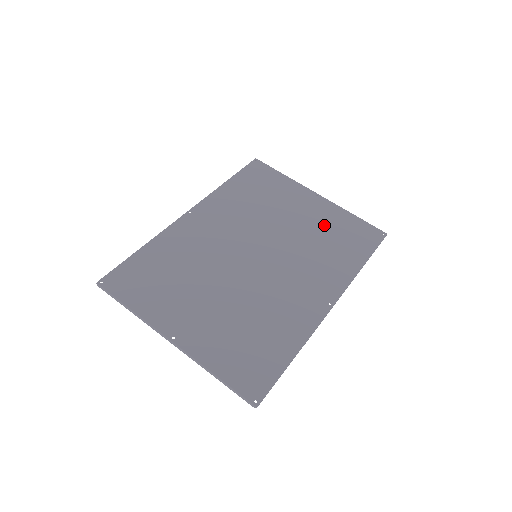
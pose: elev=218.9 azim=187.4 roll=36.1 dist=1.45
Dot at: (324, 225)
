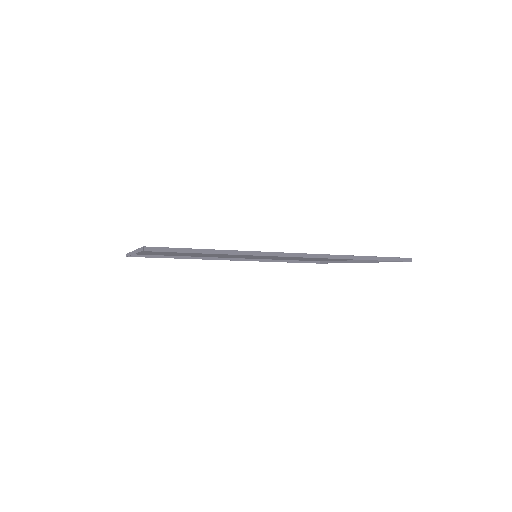
Dot at: occluded
